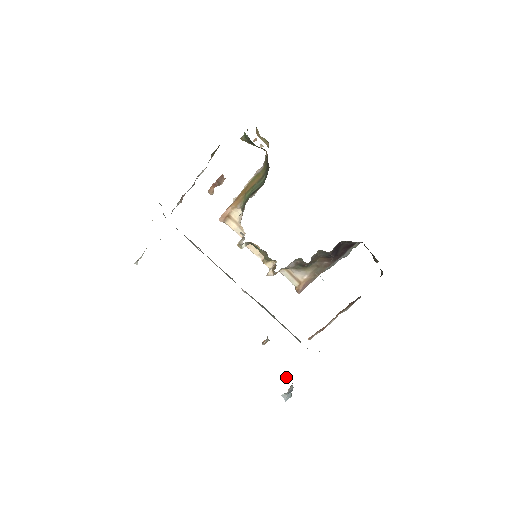
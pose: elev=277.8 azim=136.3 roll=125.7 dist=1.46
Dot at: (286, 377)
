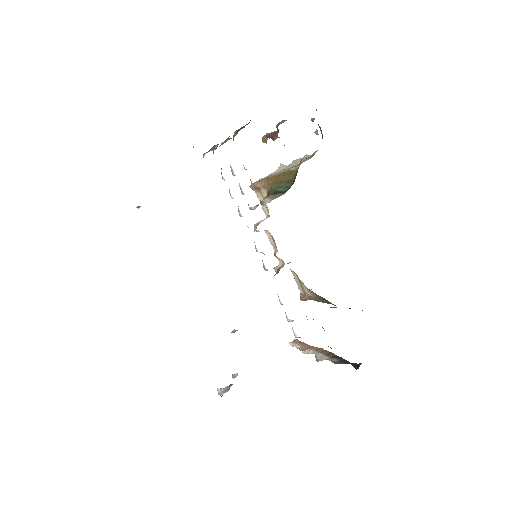
Dot at: (232, 375)
